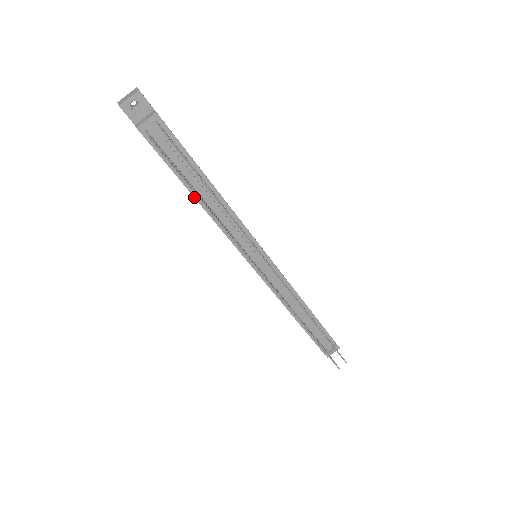
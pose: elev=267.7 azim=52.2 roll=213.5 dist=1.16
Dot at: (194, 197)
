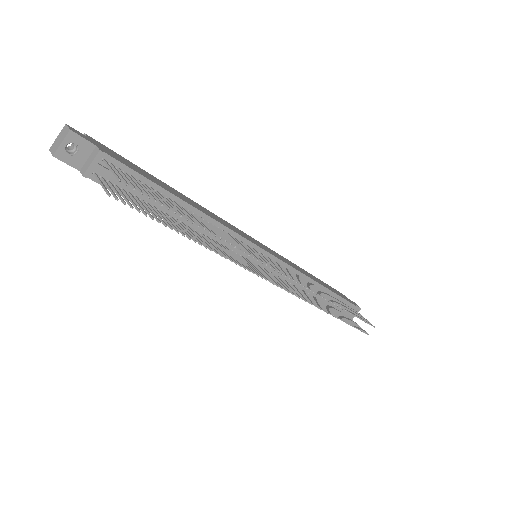
Dot at: occluded
